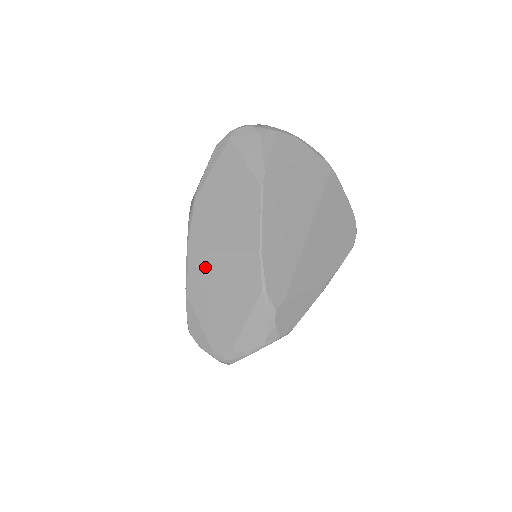
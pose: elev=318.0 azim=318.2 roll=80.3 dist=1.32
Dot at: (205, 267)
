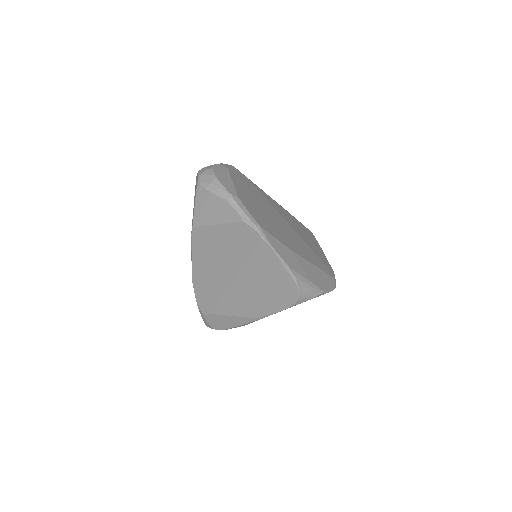
Dot at: occluded
